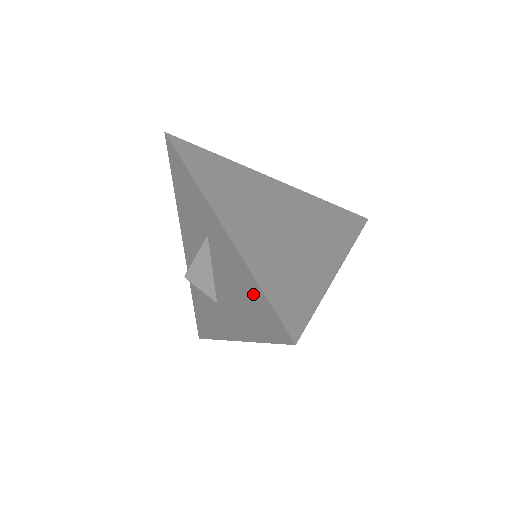
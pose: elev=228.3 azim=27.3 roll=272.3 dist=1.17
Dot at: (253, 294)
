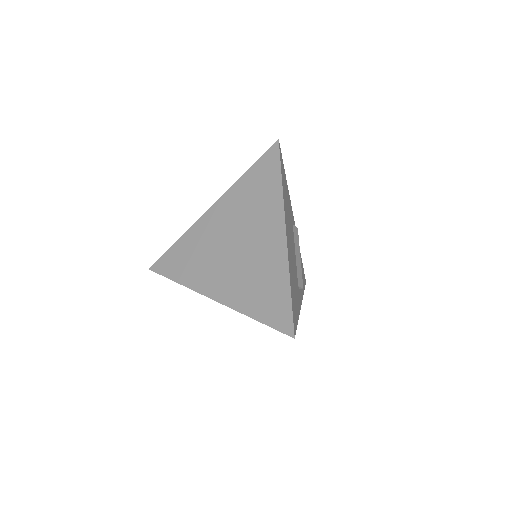
Dot at: occluded
